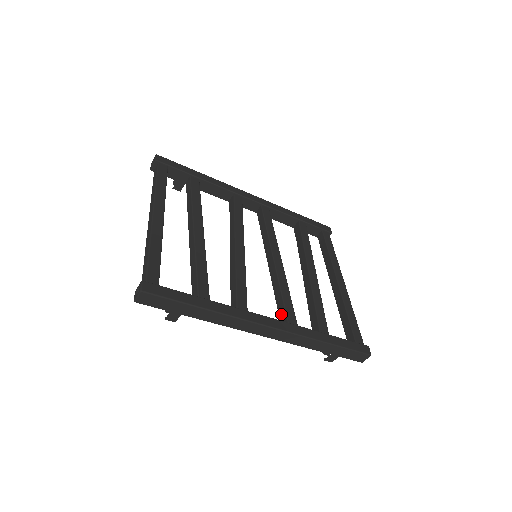
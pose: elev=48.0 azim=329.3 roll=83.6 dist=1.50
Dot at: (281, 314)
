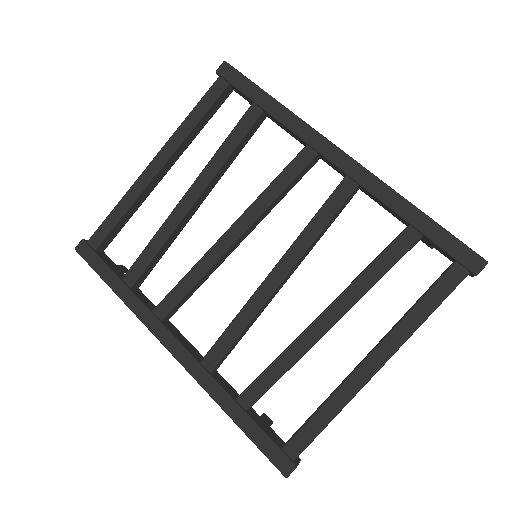
Dot at: occluded
